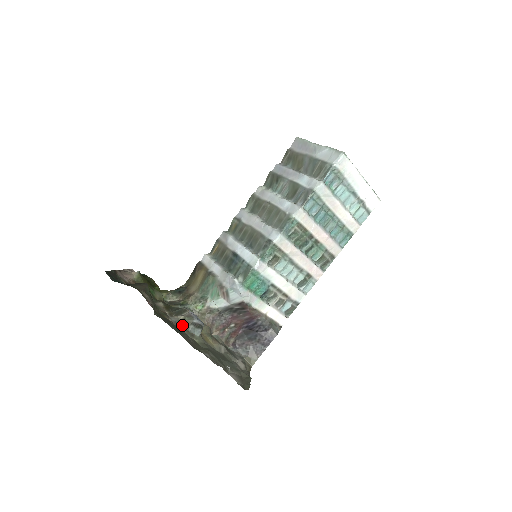
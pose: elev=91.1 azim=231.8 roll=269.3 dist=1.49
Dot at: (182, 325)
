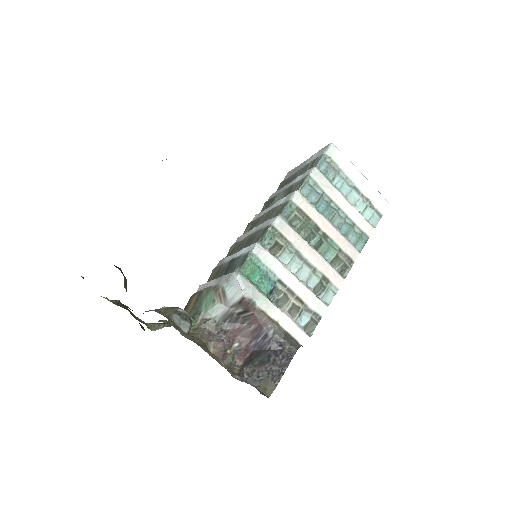
Dot at: (163, 313)
